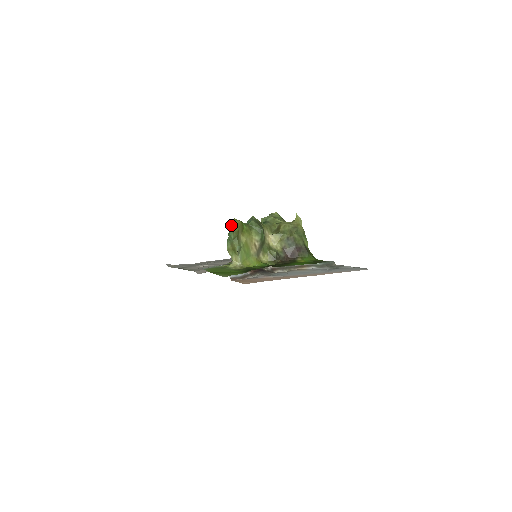
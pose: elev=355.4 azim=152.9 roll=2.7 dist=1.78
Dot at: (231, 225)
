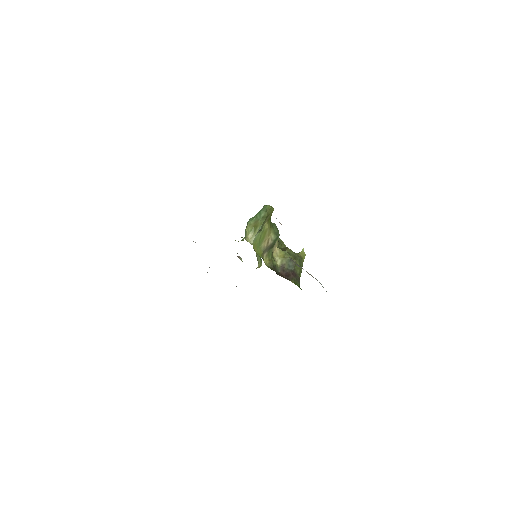
Dot at: (267, 205)
